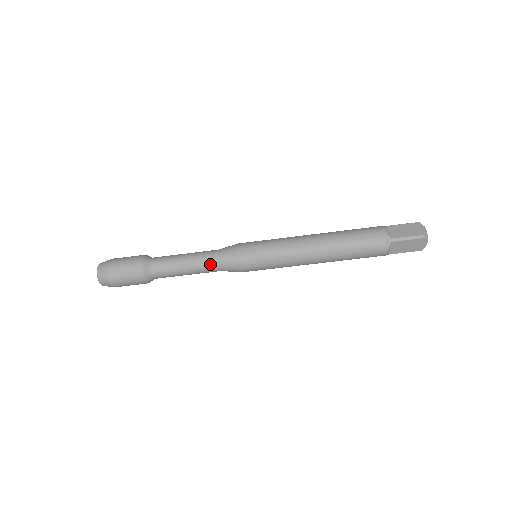
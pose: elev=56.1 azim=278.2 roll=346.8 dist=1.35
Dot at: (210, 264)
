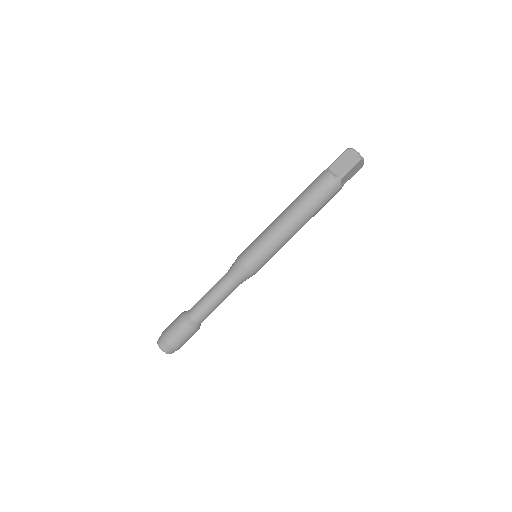
Dot at: (223, 278)
